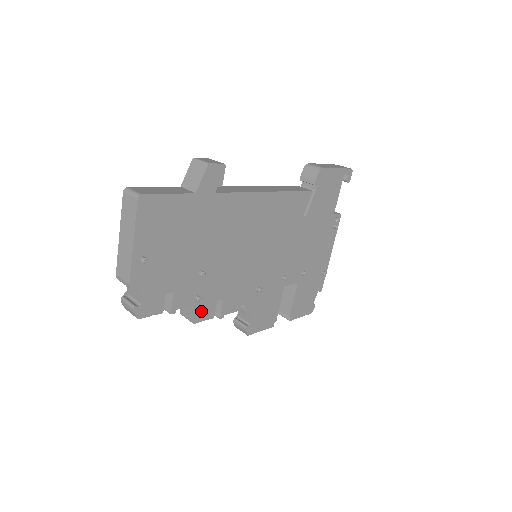
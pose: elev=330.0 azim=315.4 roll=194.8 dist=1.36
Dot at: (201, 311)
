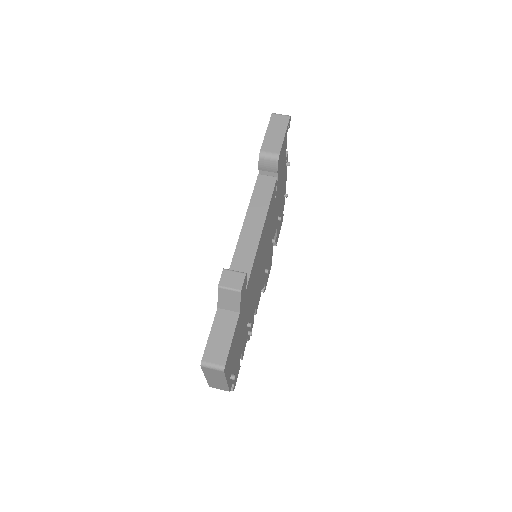
Dot at: occluded
